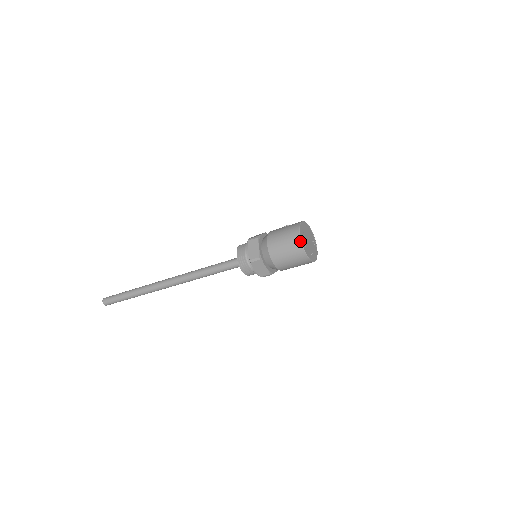
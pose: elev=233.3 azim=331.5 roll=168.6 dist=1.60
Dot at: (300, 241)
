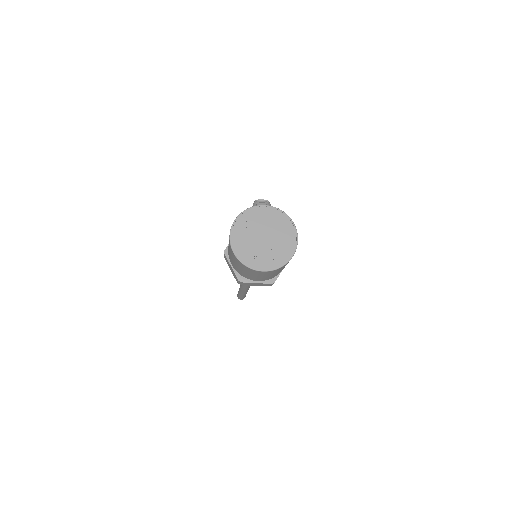
Dot at: (239, 261)
